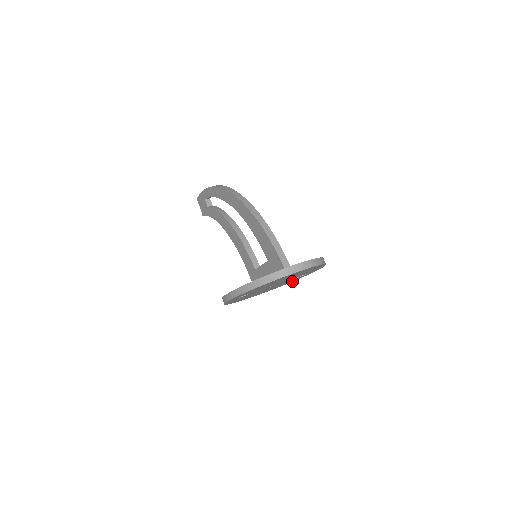
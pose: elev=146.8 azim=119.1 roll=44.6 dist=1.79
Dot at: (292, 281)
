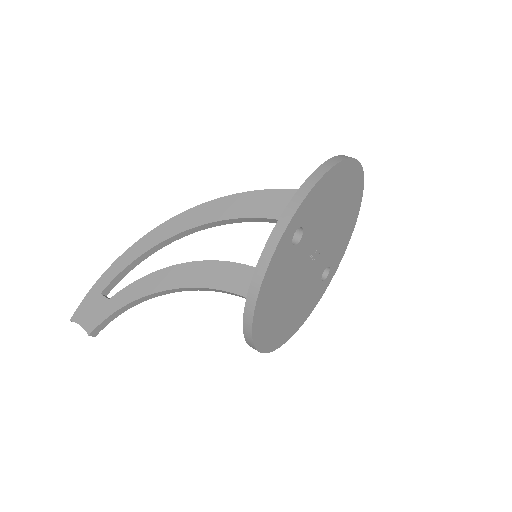
Dot at: (302, 321)
